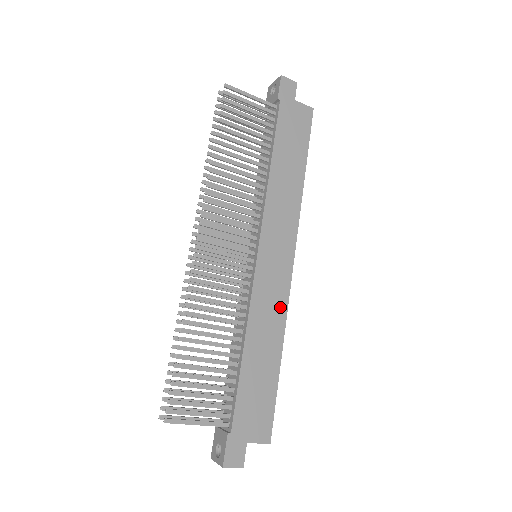
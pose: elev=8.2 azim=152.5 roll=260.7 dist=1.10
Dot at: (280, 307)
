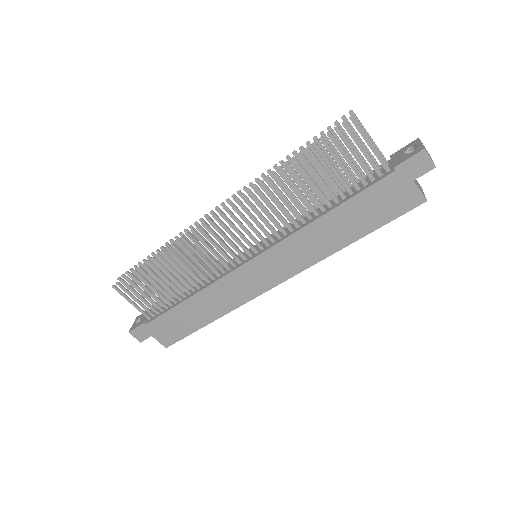
Dot at: (237, 300)
